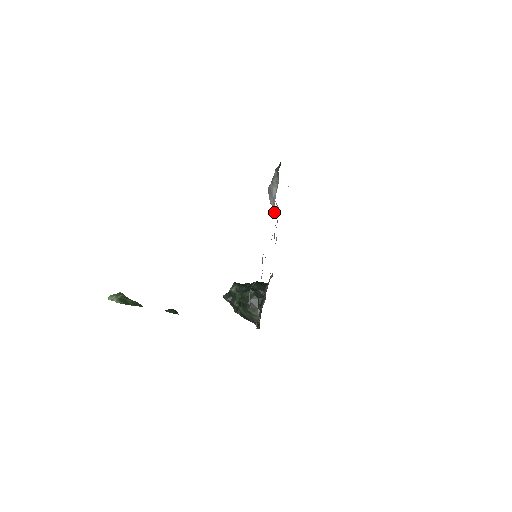
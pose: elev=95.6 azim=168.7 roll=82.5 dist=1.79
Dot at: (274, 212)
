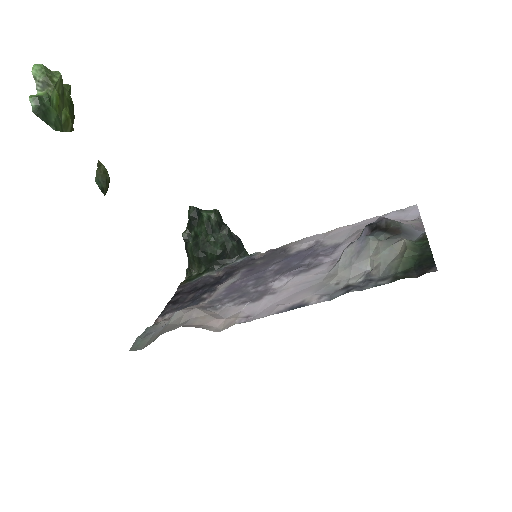
Dot at: (326, 280)
